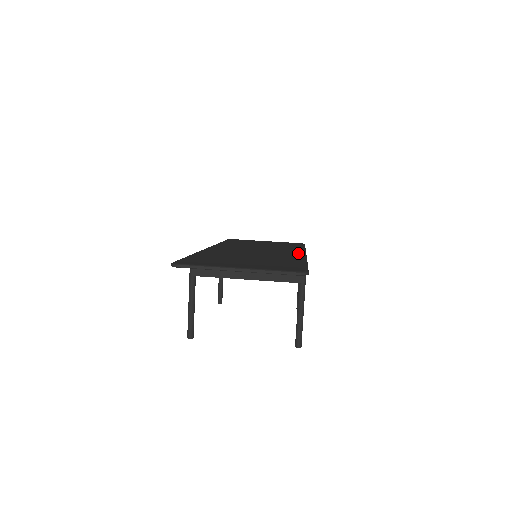
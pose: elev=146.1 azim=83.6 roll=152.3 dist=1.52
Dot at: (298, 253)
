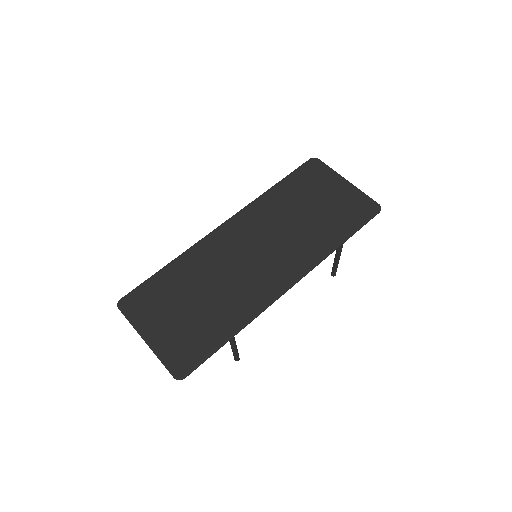
Dot at: (282, 283)
